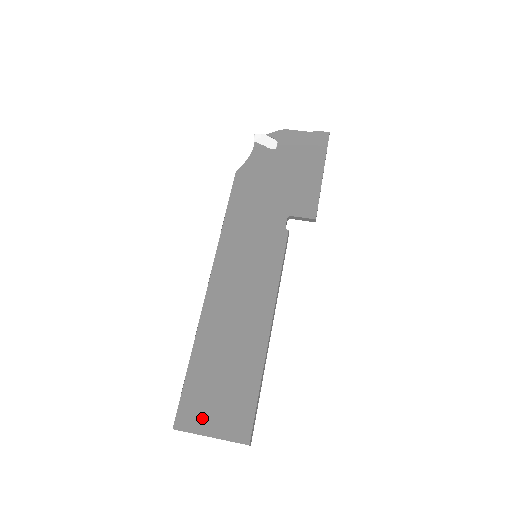
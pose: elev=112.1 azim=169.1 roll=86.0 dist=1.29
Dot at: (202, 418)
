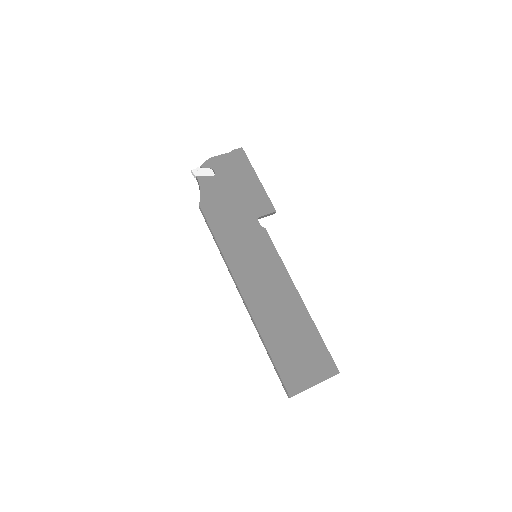
Dot at: (302, 378)
